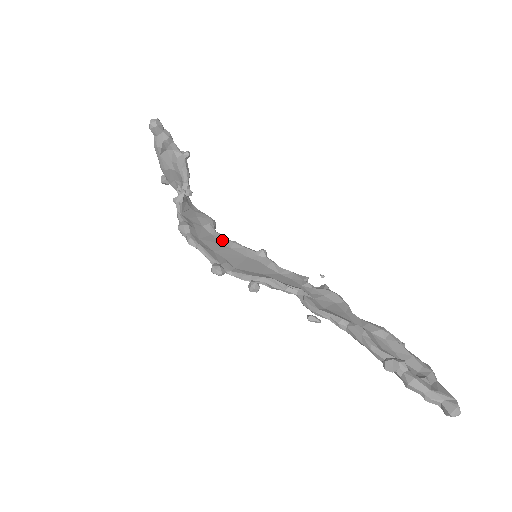
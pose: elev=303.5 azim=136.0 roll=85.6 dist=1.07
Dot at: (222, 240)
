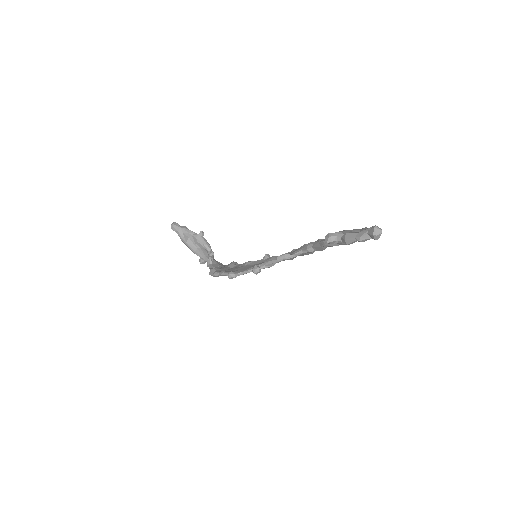
Dot at: (239, 266)
